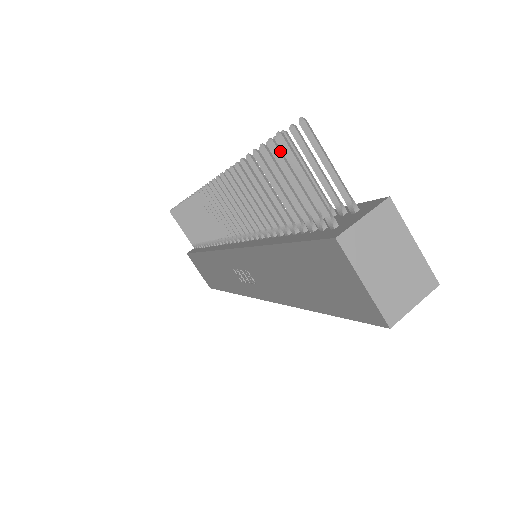
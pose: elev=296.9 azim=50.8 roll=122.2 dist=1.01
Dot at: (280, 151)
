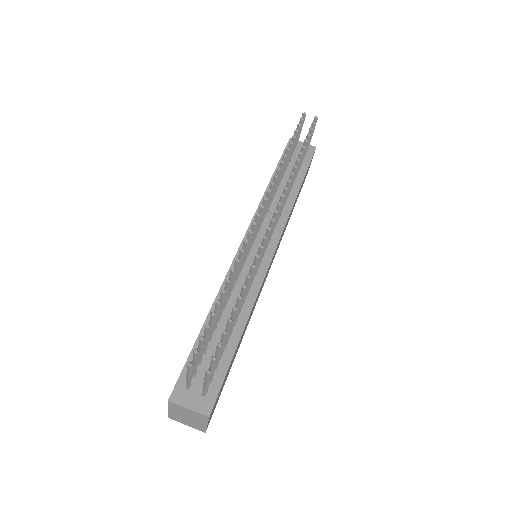
Dot at: (197, 356)
